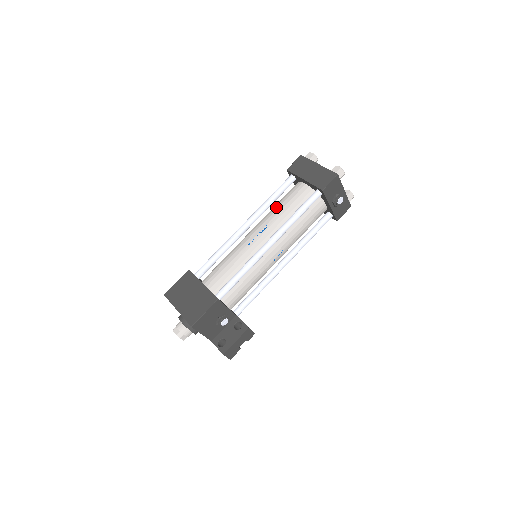
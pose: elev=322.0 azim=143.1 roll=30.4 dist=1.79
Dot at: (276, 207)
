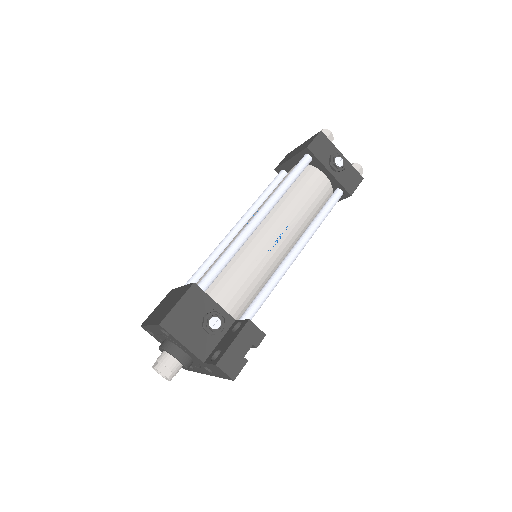
Dot at: occluded
